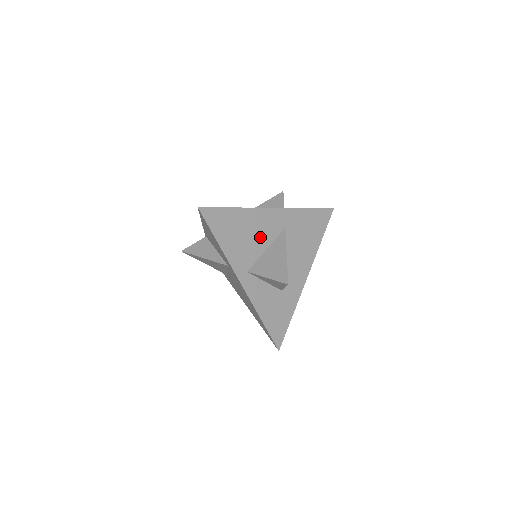
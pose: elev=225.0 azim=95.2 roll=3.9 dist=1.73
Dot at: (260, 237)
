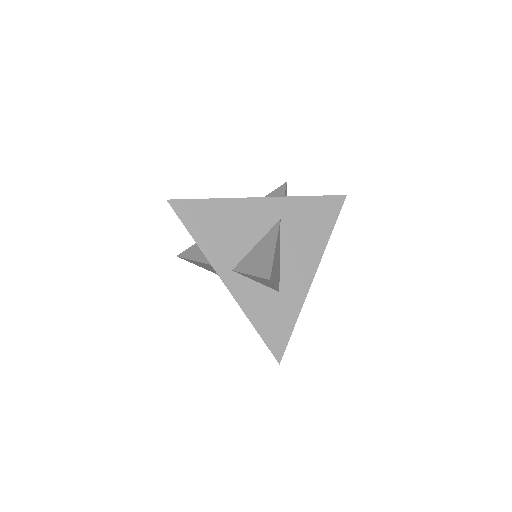
Dot at: (247, 231)
